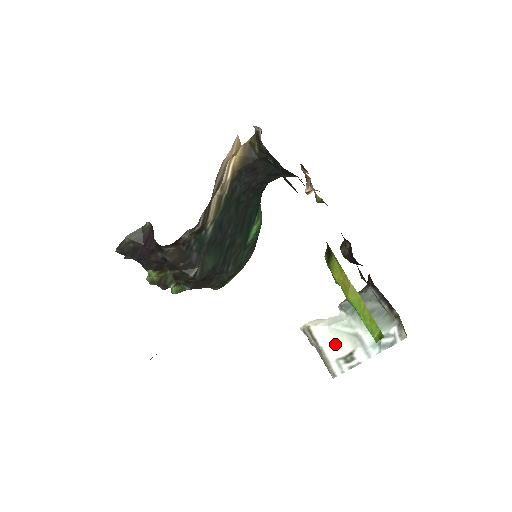
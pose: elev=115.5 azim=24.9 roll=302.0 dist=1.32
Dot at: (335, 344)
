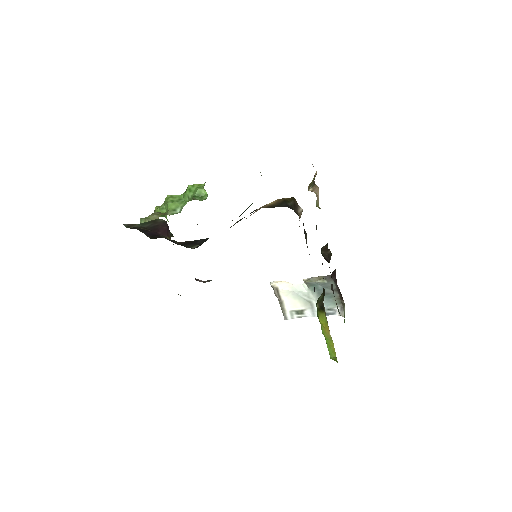
Dot at: (293, 302)
